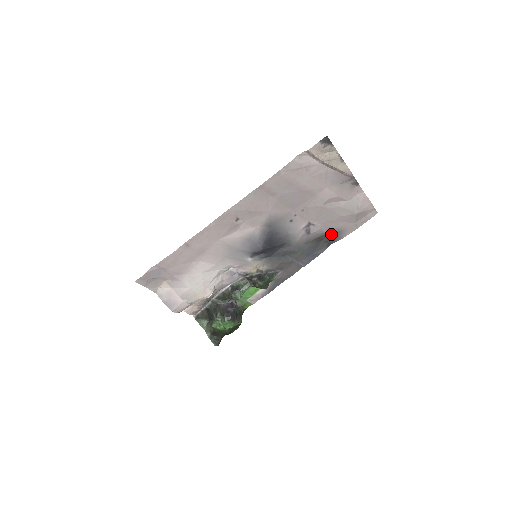
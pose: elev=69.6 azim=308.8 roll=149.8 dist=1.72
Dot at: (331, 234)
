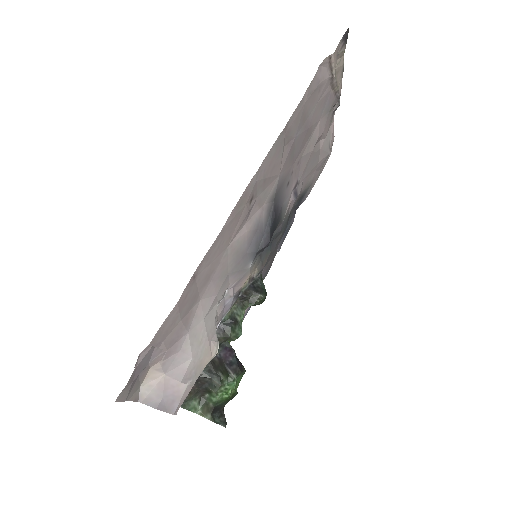
Dot at: (303, 193)
